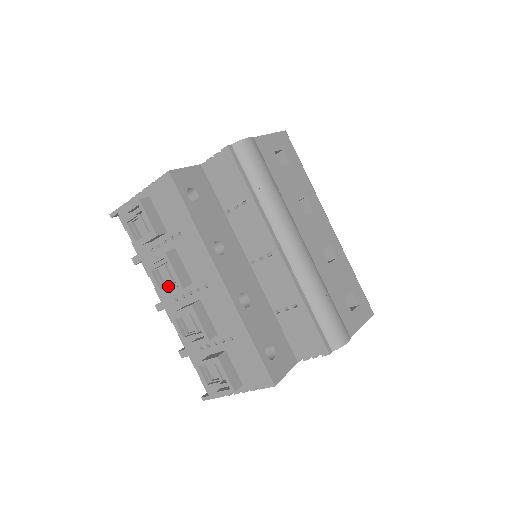
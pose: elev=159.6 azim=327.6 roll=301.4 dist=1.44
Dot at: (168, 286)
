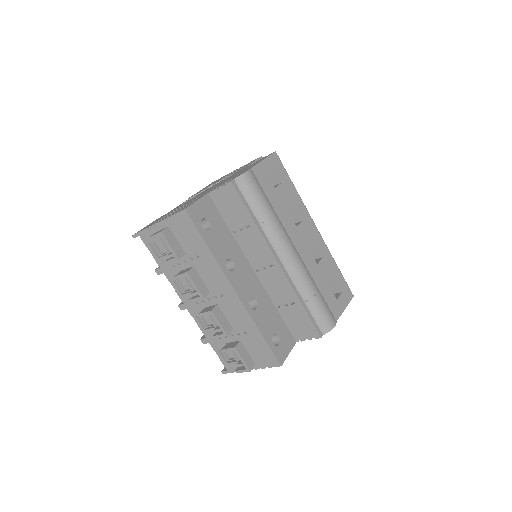
Dot at: (189, 293)
